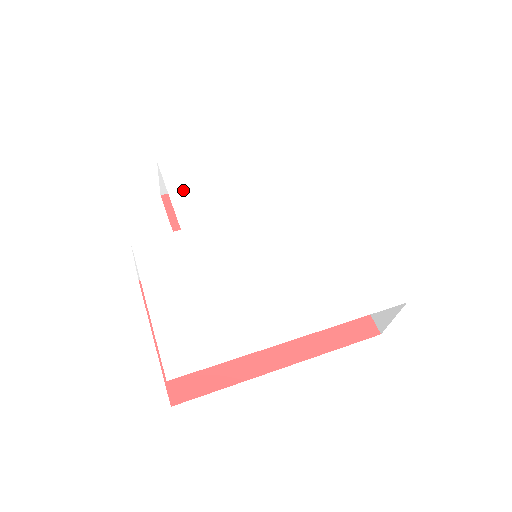
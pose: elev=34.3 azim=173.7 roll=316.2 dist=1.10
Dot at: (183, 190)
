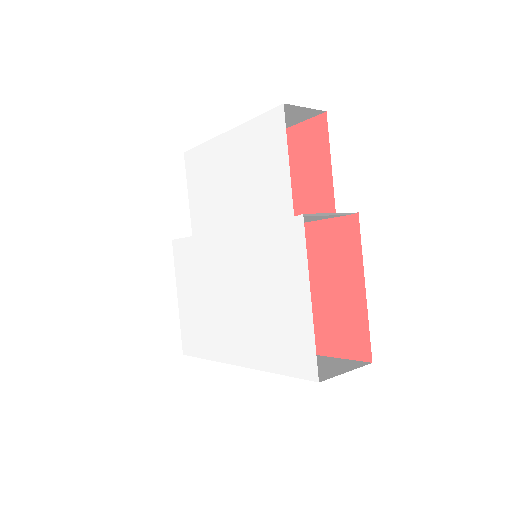
Dot at: (195, 190)
